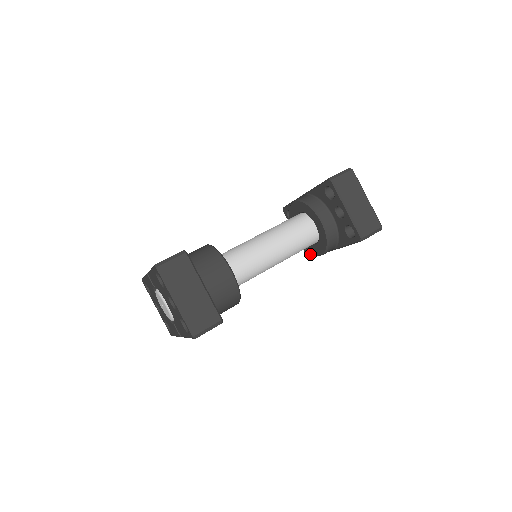
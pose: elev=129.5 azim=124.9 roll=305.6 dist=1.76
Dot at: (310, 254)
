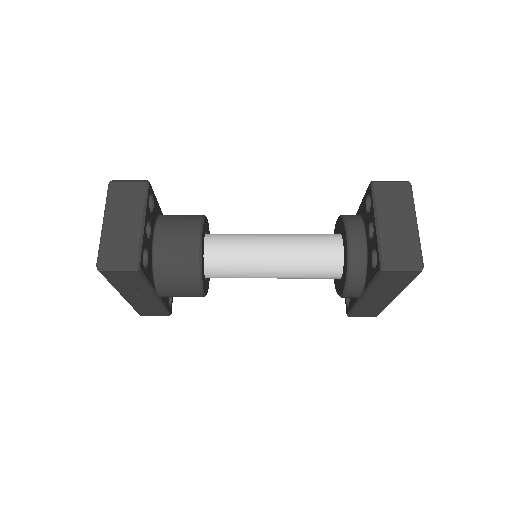
Dot at: (348, 308)
